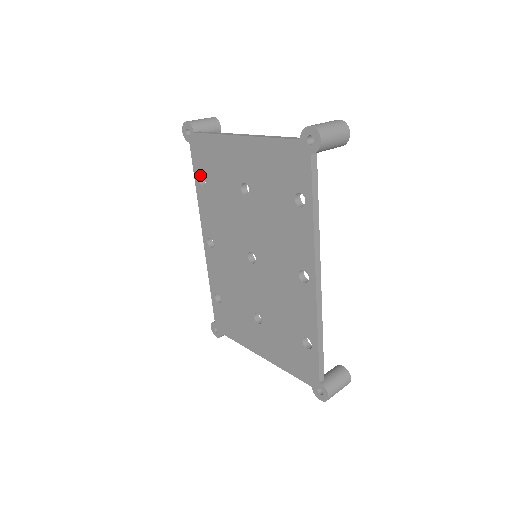
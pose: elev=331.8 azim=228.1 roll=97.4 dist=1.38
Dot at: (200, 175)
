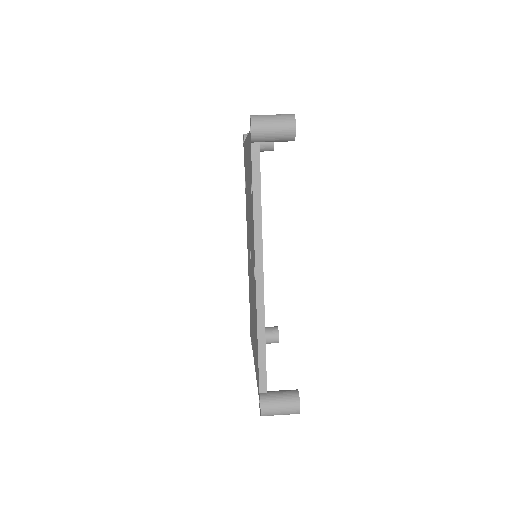
Dot at: occluded
